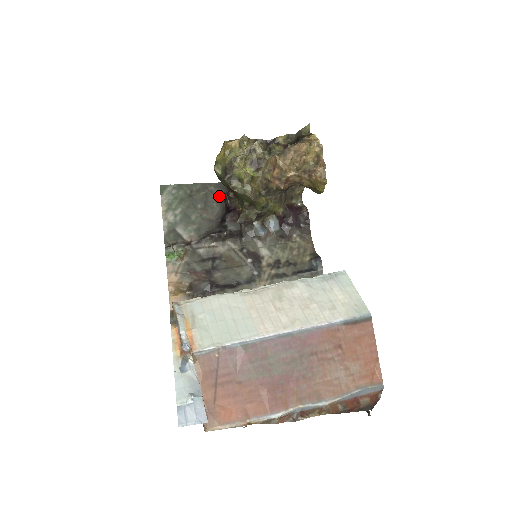
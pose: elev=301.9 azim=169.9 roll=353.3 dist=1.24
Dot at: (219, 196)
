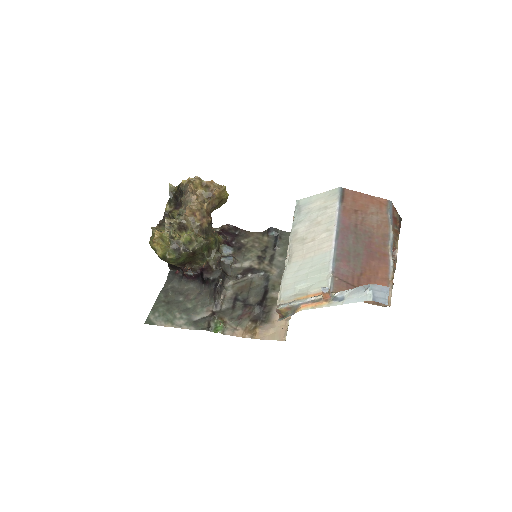
Dot at: (180, 282)
